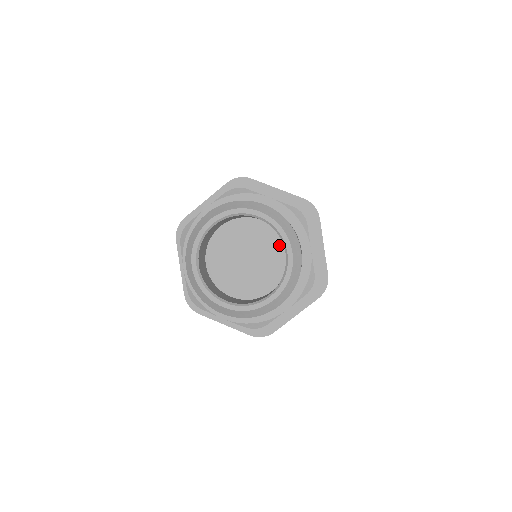
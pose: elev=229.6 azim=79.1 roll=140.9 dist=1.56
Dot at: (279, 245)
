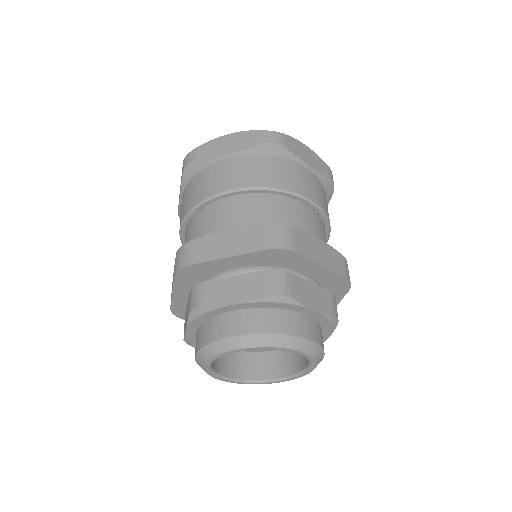
Dot at: occluded
